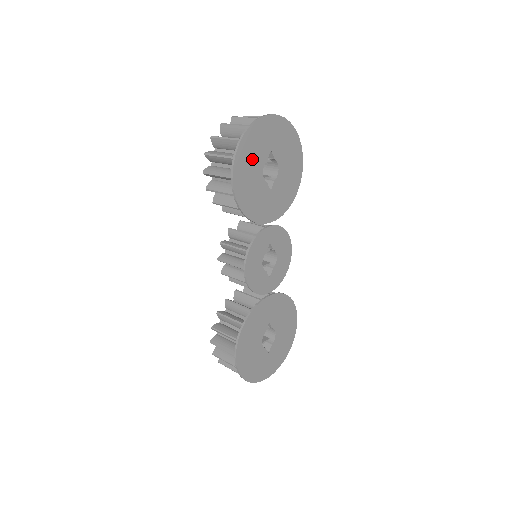
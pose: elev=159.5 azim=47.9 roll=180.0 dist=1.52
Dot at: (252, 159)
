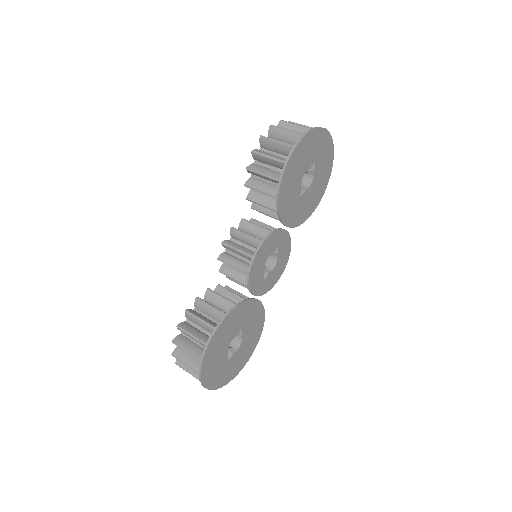
Dot at: (304, 158)
